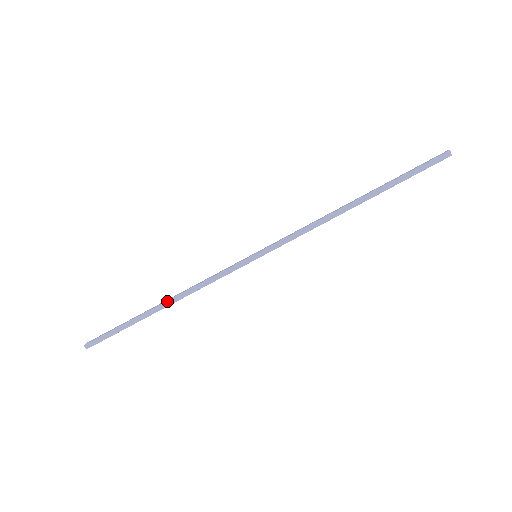
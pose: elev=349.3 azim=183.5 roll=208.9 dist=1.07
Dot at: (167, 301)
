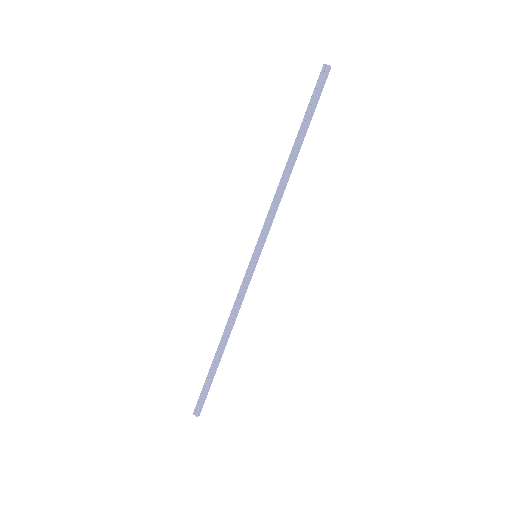
Dot at: (226, 340)
